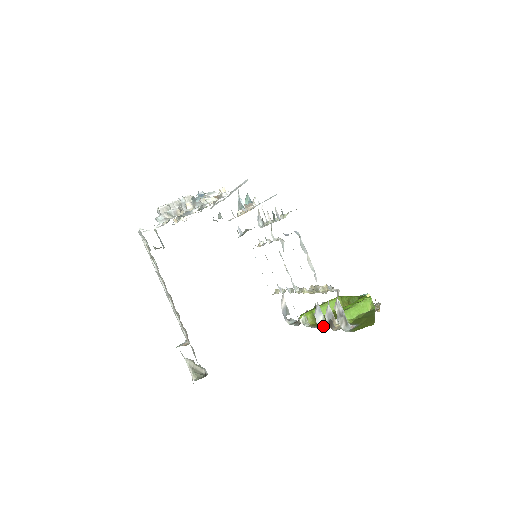
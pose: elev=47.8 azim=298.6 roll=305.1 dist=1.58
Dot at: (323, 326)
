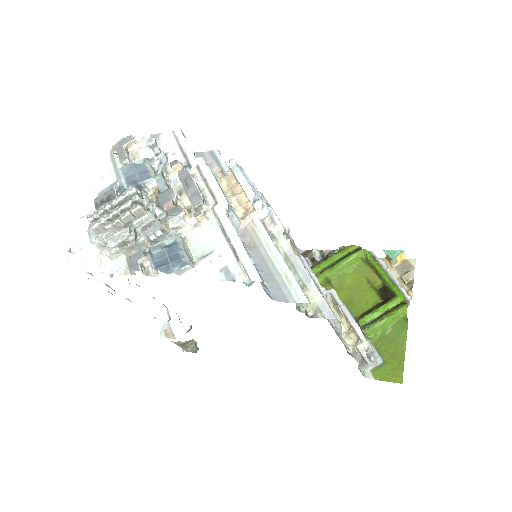
Dot at: occluded
